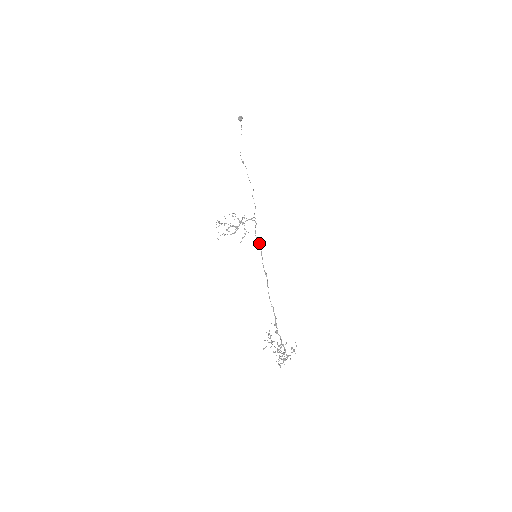
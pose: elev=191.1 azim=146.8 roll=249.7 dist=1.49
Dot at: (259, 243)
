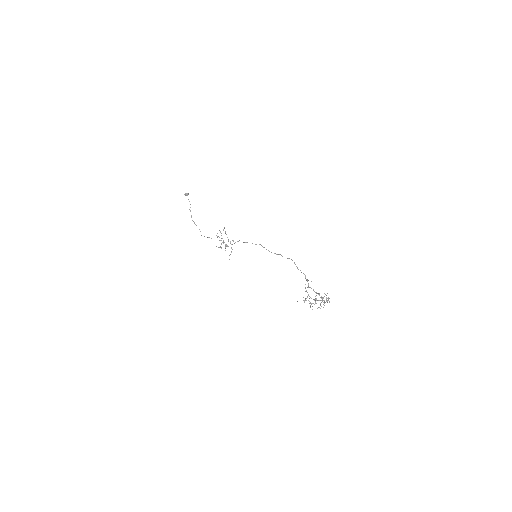
Dot at: (259, 244)
